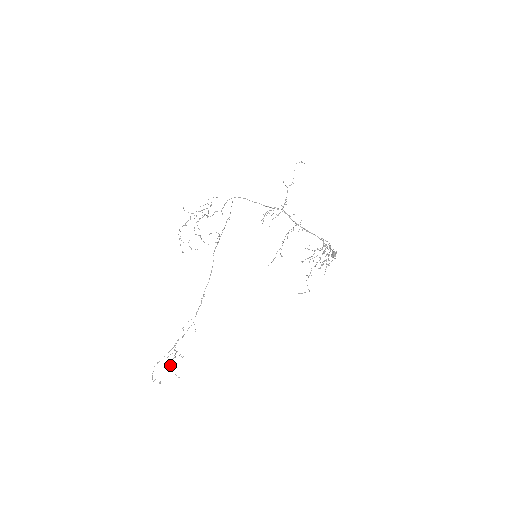
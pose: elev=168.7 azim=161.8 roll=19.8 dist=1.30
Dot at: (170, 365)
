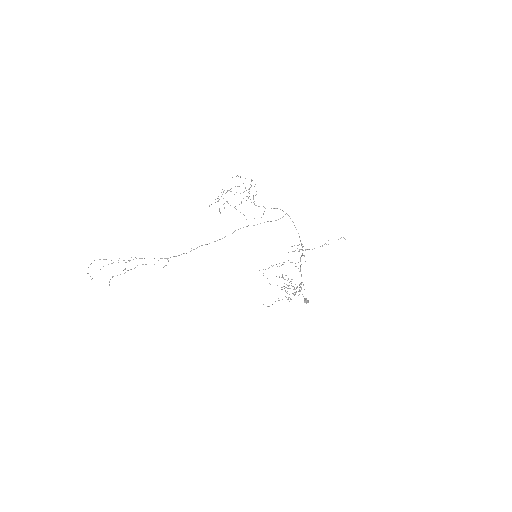
Dot at: (103, 266)
